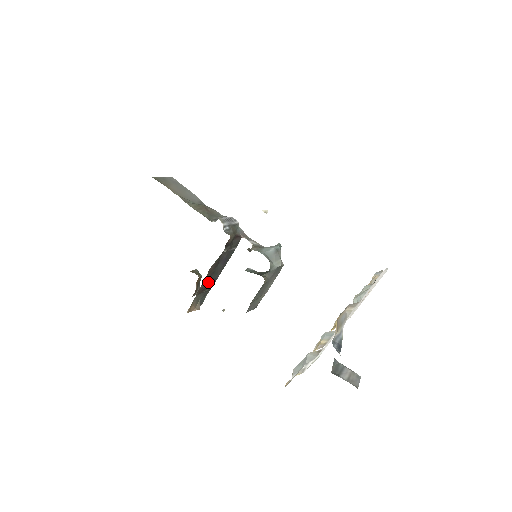
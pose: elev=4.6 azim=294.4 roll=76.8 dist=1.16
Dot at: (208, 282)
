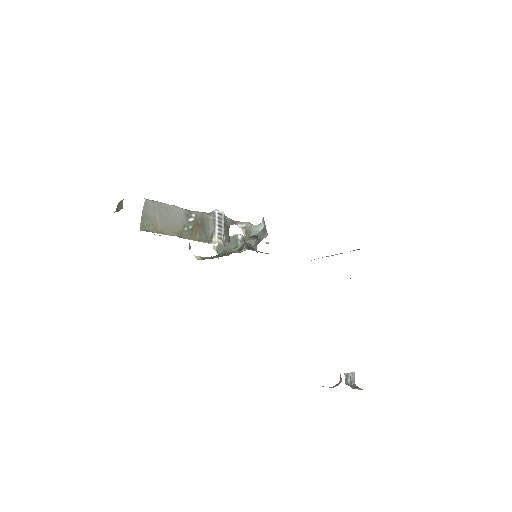
Dot at: occluded
